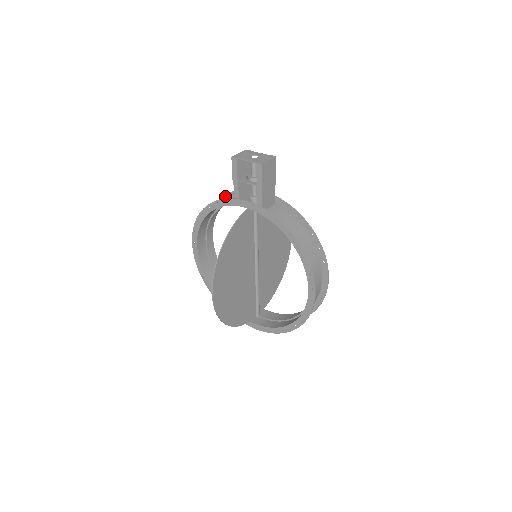
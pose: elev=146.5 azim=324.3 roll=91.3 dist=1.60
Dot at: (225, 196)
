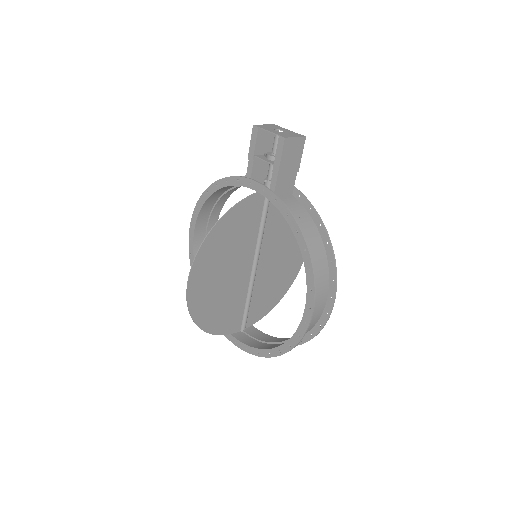
Dot at: occluded
